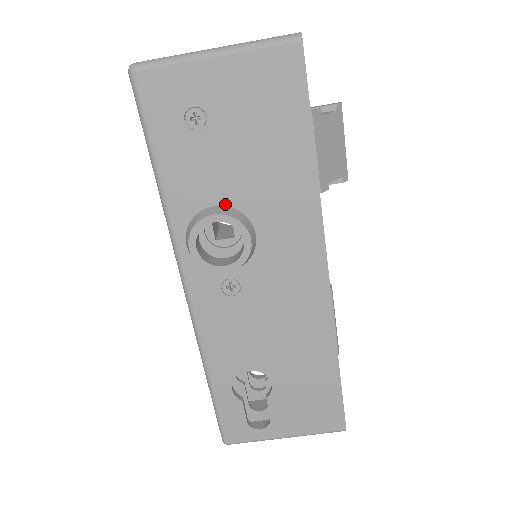
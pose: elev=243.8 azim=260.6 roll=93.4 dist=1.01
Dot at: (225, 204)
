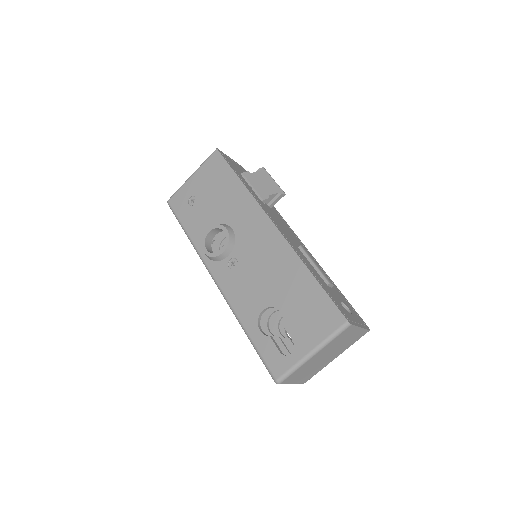
Dot at: occluded
